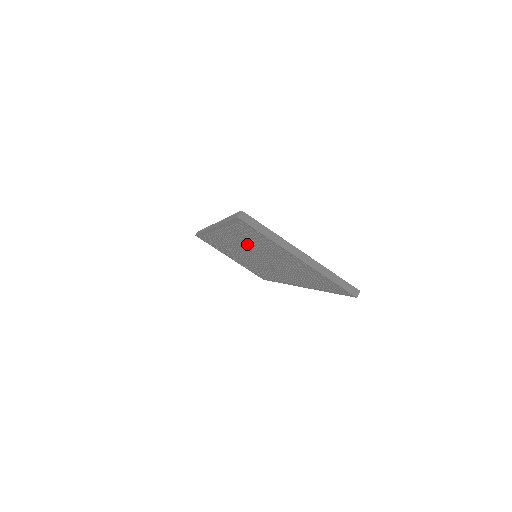
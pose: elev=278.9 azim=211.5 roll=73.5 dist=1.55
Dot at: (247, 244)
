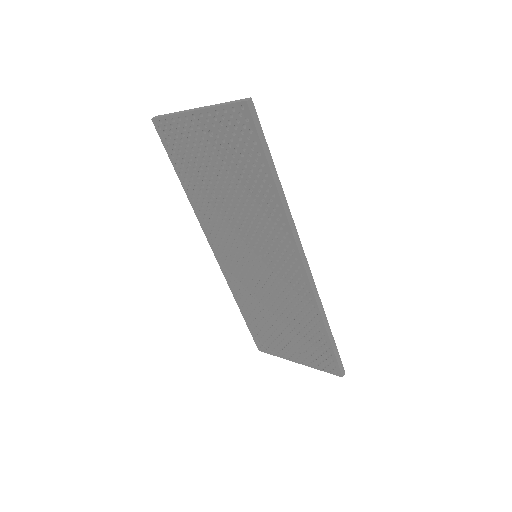
Dot at: (213, 205)
